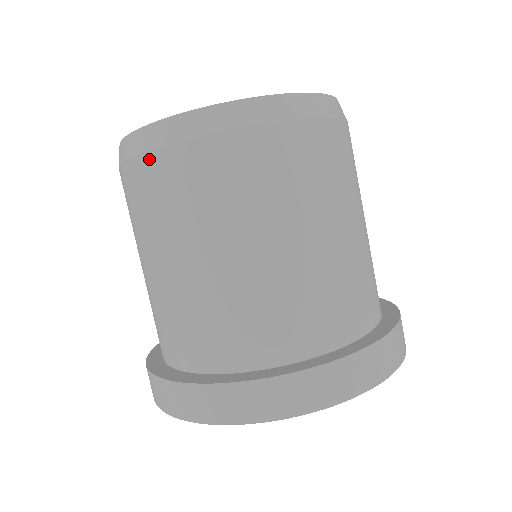
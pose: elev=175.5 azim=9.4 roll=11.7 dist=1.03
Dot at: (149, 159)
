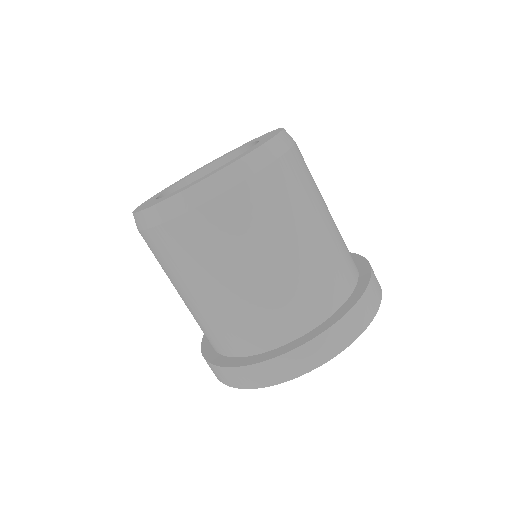
Dot at: (258, 179)
